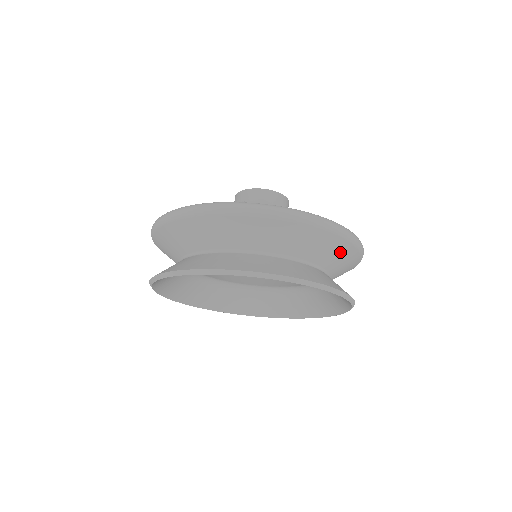
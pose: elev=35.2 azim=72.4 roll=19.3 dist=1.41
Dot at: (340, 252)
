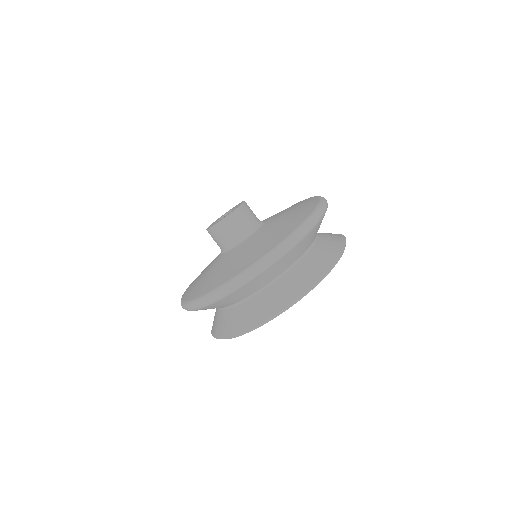
Dot at: (284, 261)
